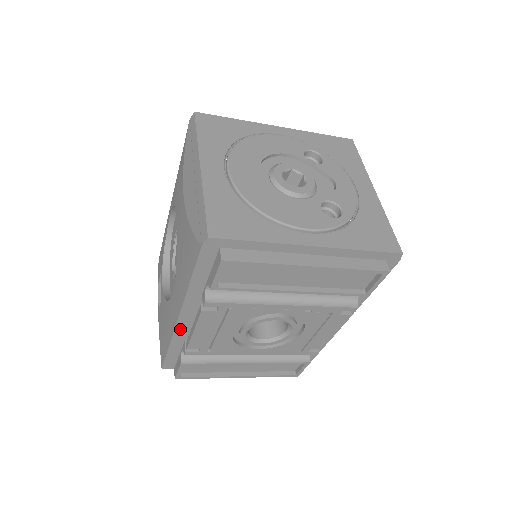
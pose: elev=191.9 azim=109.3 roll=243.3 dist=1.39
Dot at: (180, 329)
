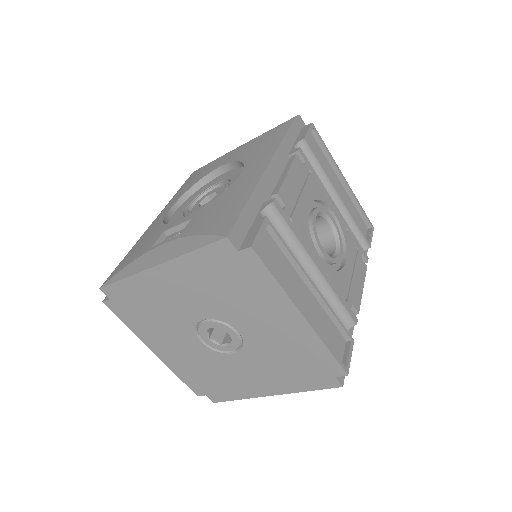
Dot at: (265, 180)
